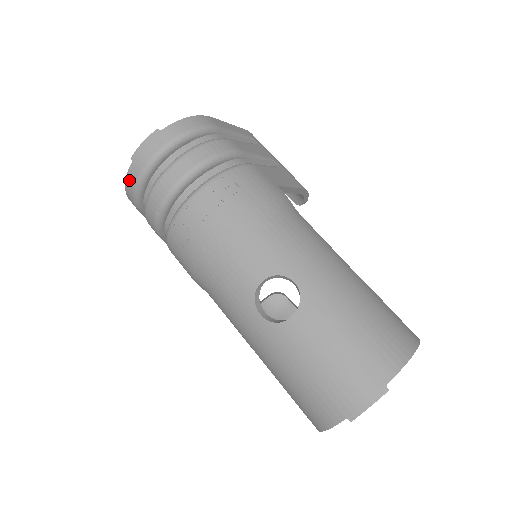
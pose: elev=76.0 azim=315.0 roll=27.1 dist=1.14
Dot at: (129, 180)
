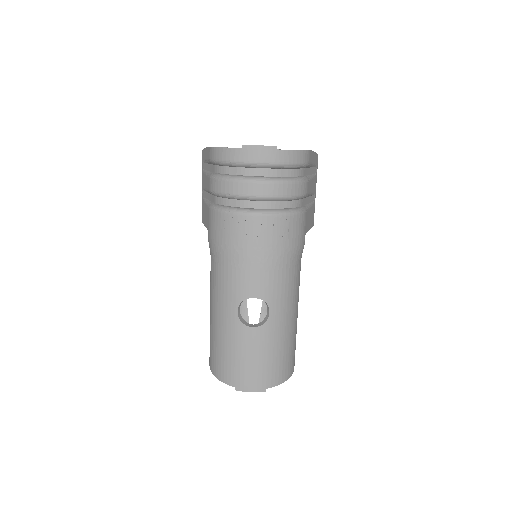
Dot at: (227, 152)
